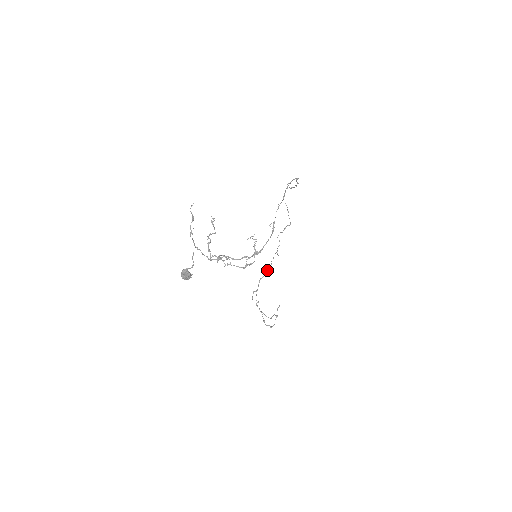
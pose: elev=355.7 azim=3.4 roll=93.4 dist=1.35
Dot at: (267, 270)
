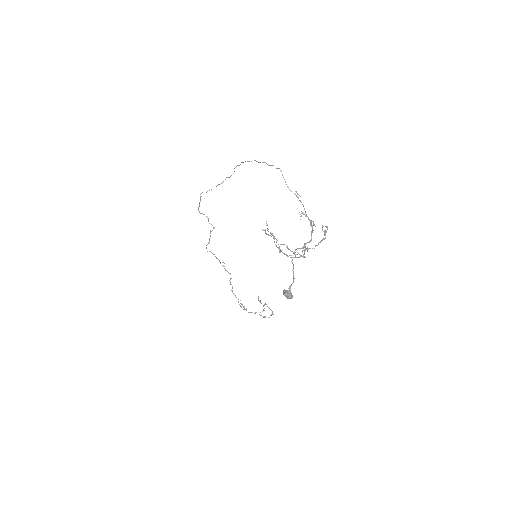
Dot at: occluded
